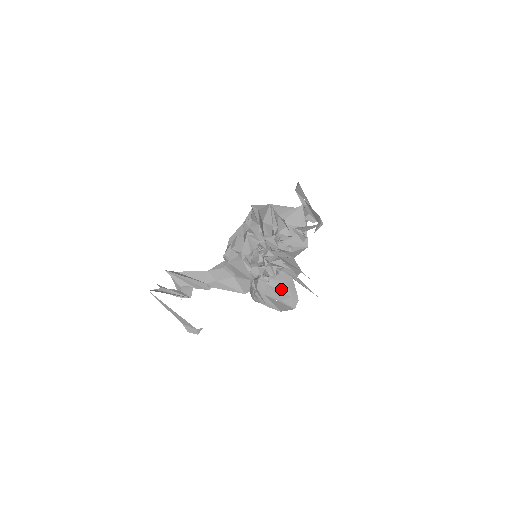
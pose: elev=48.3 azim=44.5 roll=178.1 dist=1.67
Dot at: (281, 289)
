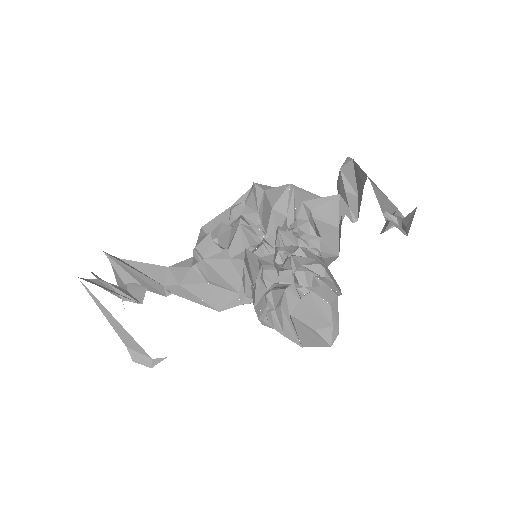
Dot at: (320, 311)
